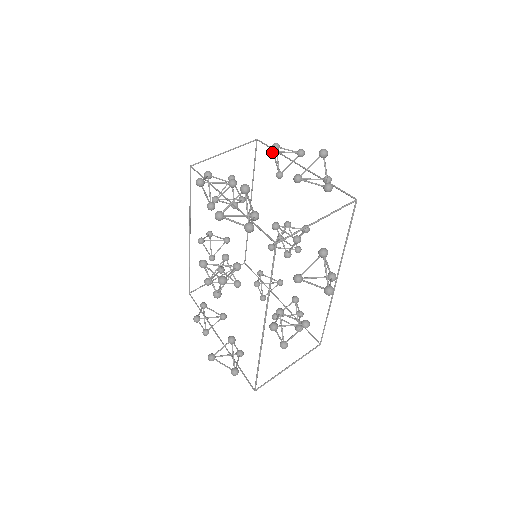
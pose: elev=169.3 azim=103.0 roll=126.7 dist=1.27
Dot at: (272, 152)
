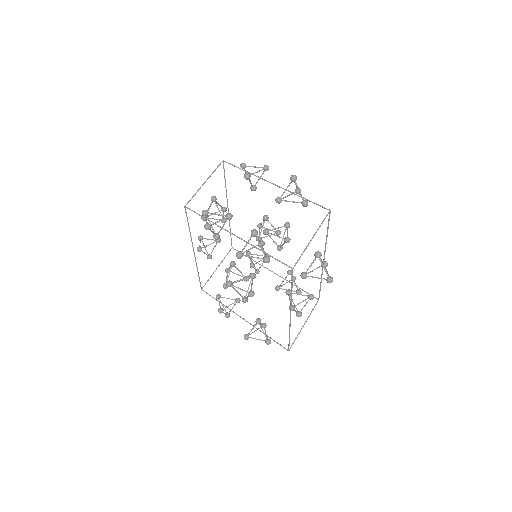
Dot at: (247, 178)
